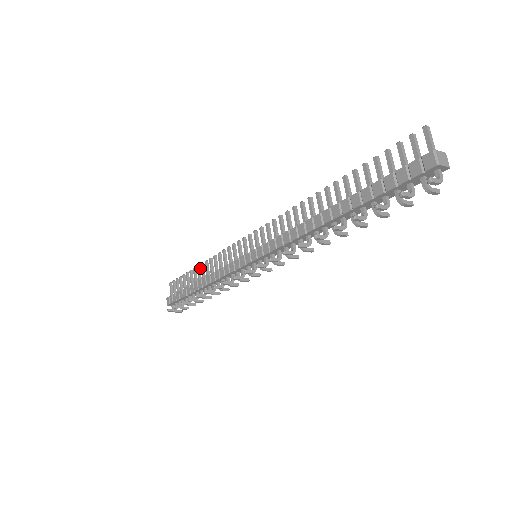
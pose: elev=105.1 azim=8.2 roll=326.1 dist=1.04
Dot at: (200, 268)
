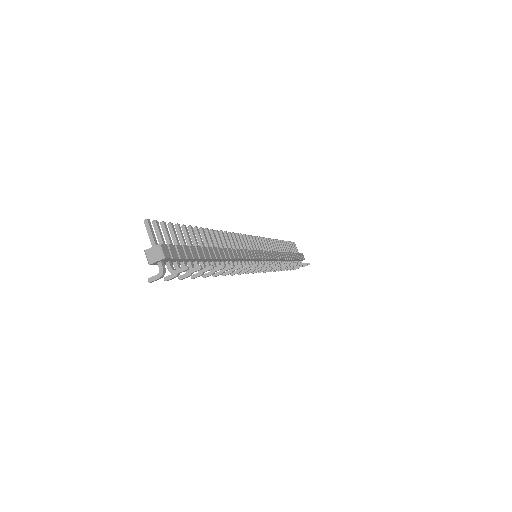
Dot at: (280, 242)
